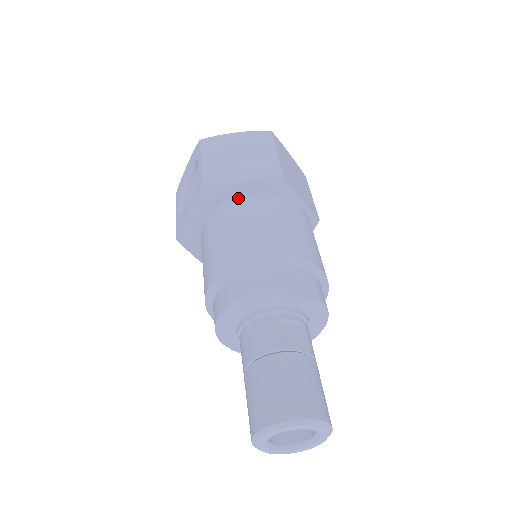
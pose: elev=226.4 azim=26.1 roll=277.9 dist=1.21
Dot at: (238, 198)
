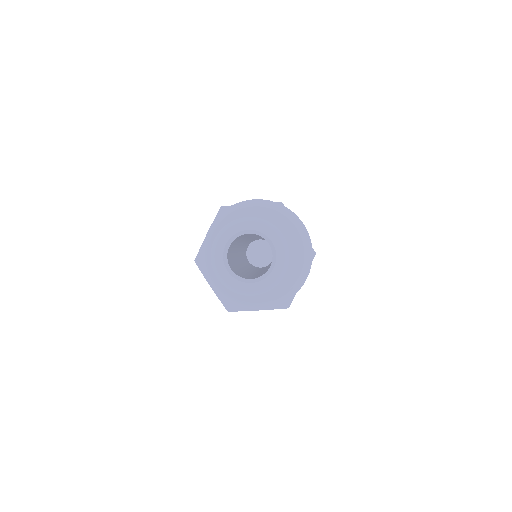
Dot at: occluded
